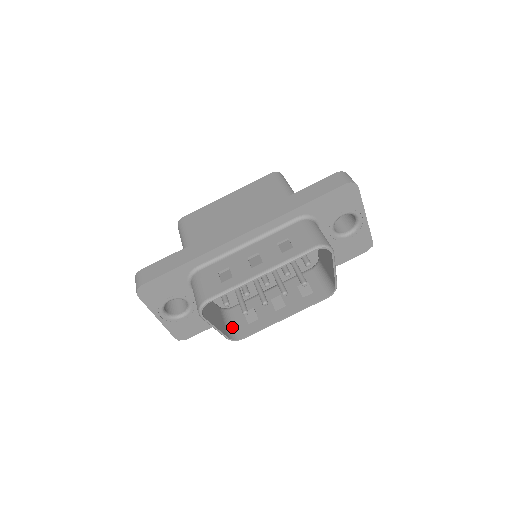
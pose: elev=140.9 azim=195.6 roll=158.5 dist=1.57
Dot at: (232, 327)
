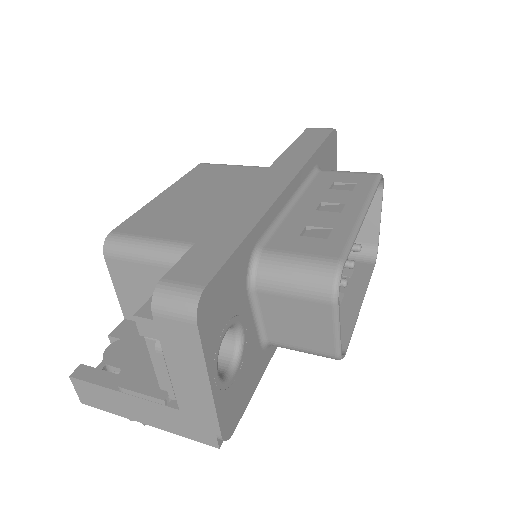
Dot at: occluded
